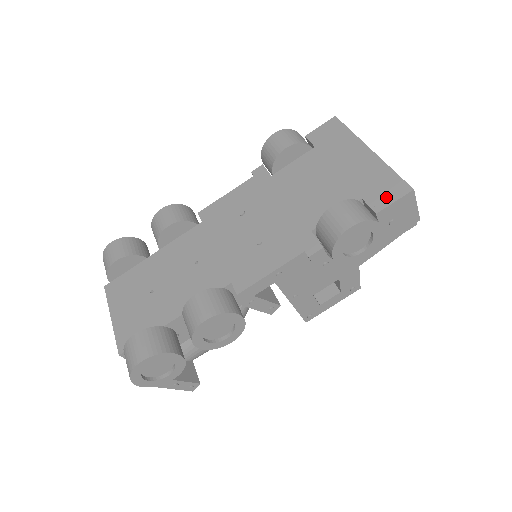
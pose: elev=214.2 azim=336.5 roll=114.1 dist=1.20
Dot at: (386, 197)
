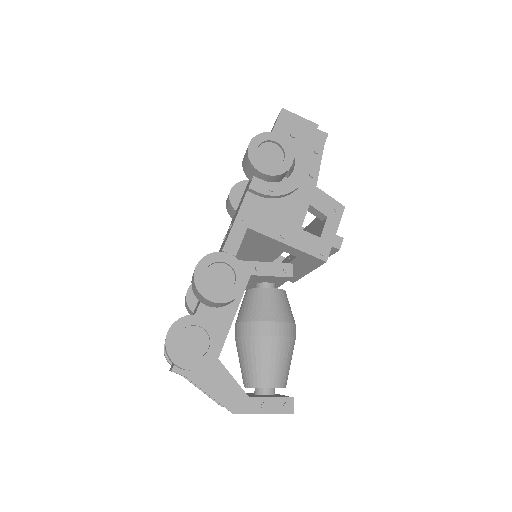
Dot at: (273, 127)
